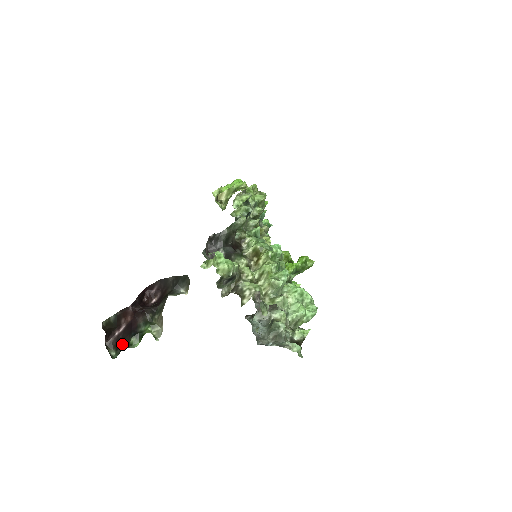
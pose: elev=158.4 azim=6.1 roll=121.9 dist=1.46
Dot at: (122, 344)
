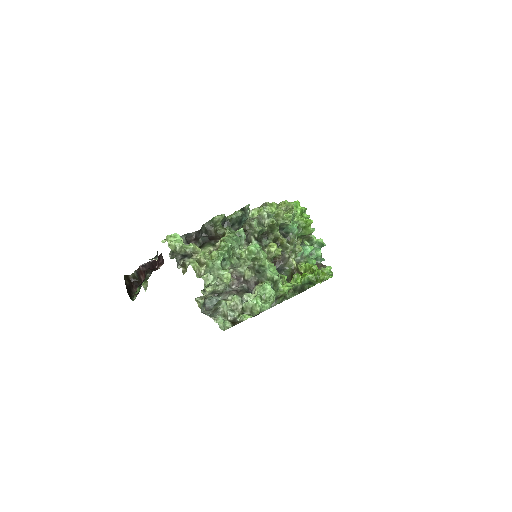
Dot at: occluded
